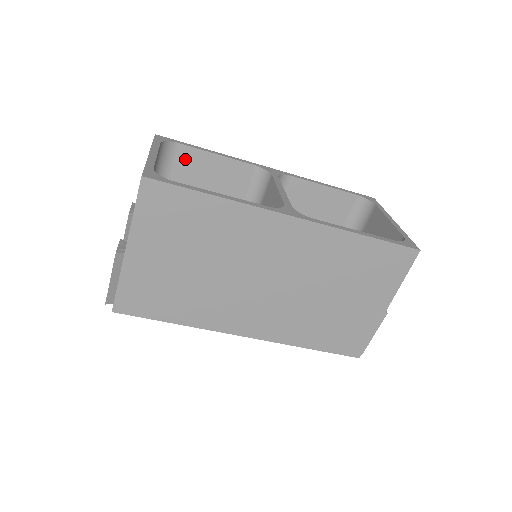
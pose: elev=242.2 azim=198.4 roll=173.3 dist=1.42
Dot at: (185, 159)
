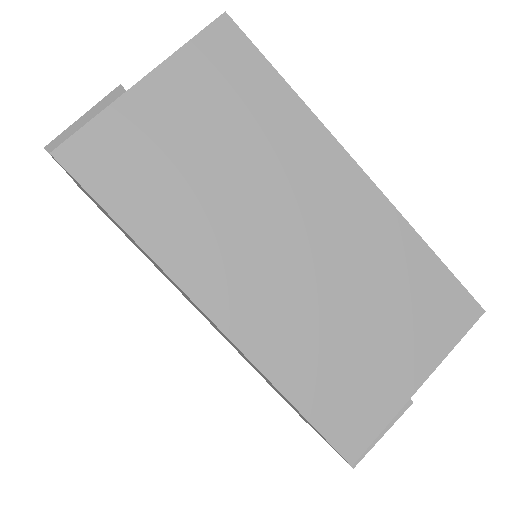
Dot at: occluded
